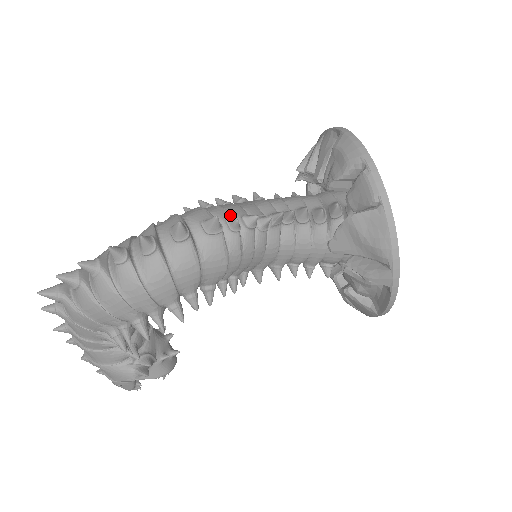
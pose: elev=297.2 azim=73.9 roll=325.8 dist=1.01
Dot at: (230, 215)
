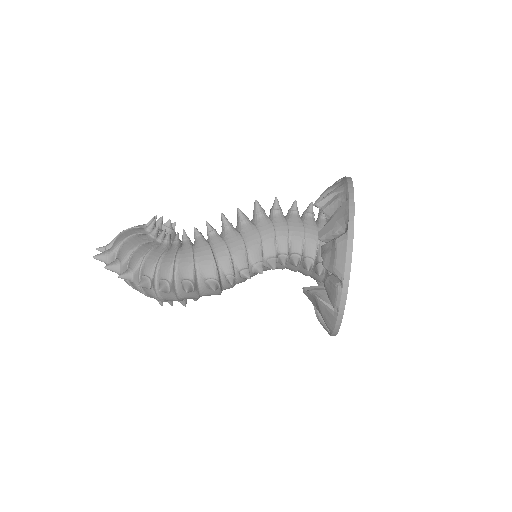
Dot at: (232, 268)
